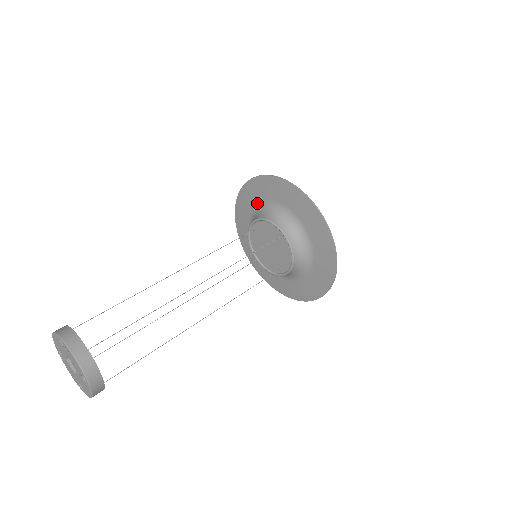
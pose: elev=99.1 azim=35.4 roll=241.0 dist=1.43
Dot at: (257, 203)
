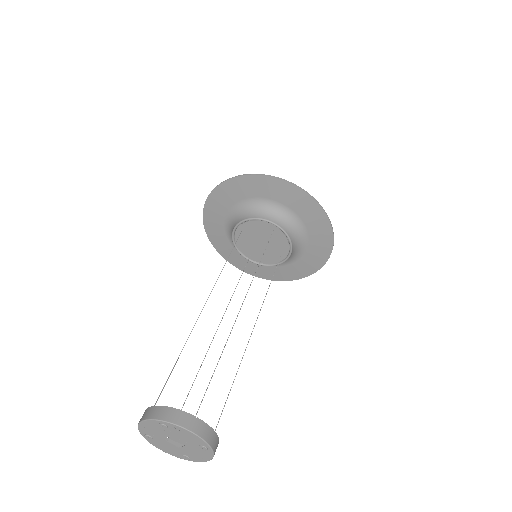
Dot at: (232, 205)
